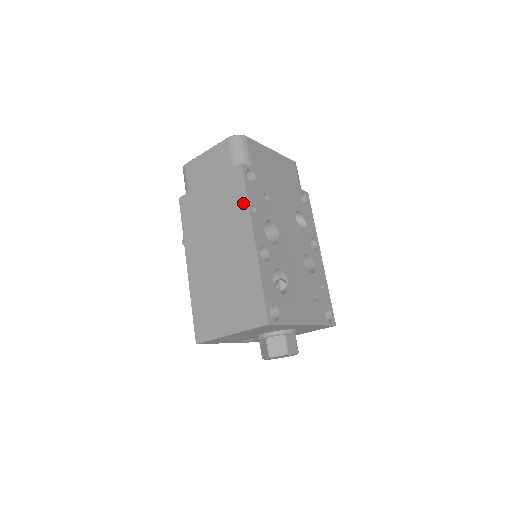
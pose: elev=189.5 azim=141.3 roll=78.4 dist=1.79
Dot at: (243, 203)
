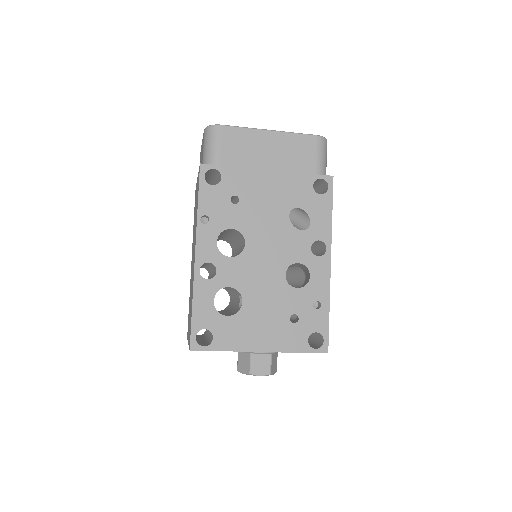
Dot at: occluded
